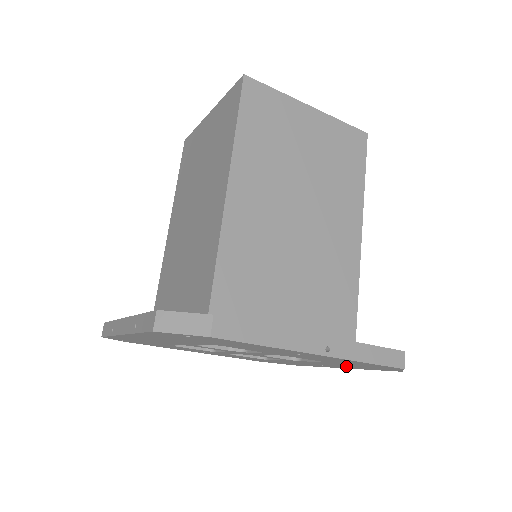
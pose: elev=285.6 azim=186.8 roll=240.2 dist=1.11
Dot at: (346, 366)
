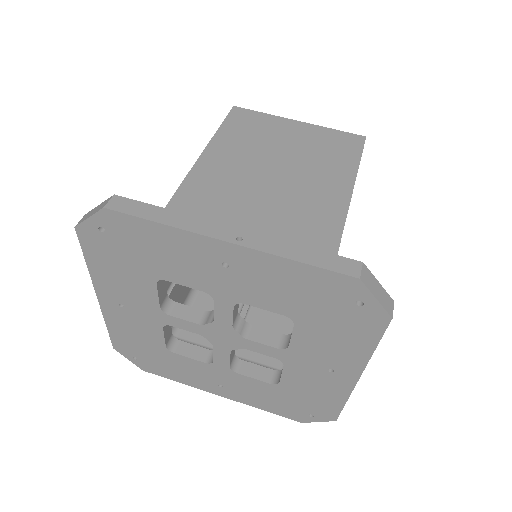
Dot at: (338, 342)
